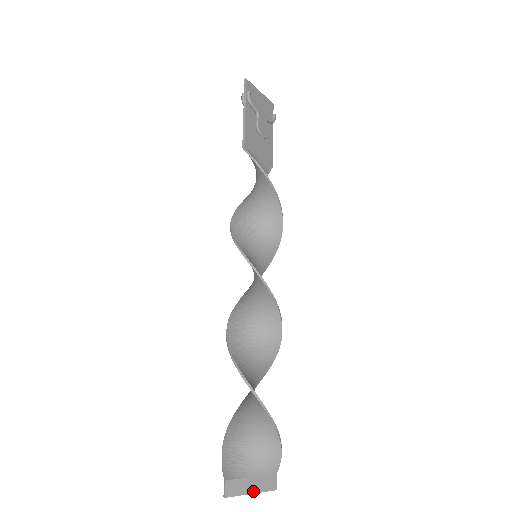
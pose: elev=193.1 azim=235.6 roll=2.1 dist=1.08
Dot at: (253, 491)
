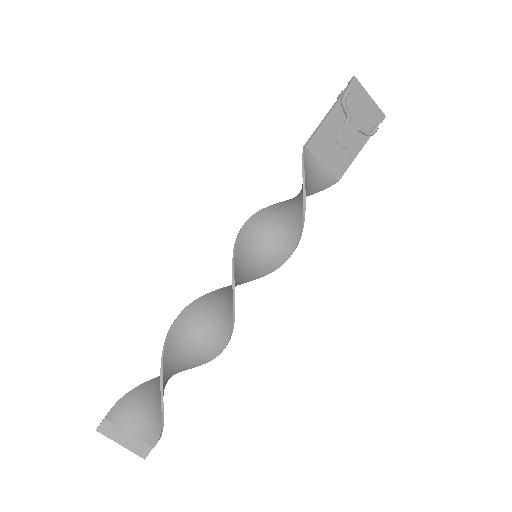
Dot at: (123, 444)
